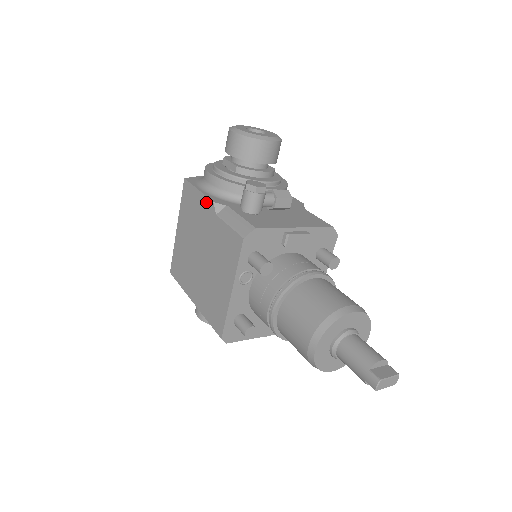
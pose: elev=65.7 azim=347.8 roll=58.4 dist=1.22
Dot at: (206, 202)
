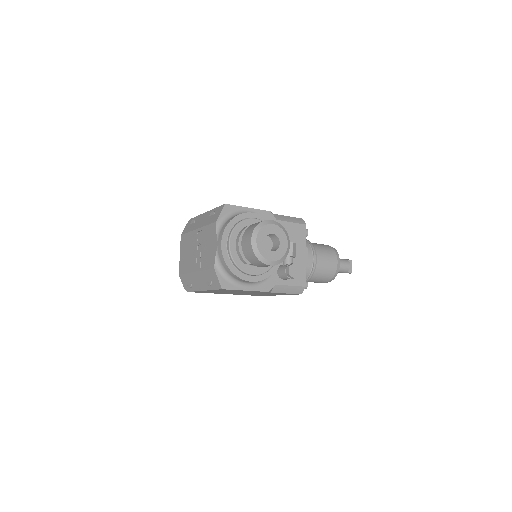
Dot at: occluded
